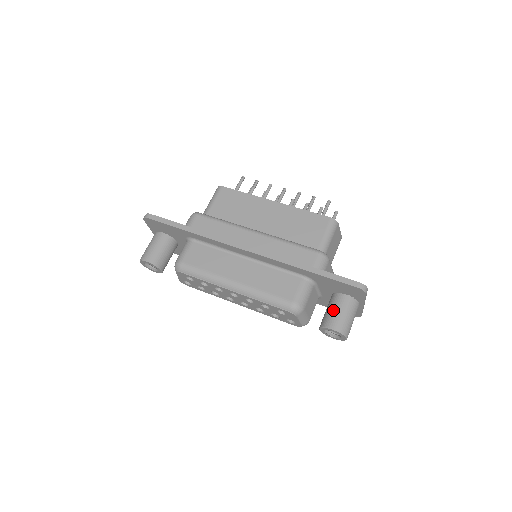
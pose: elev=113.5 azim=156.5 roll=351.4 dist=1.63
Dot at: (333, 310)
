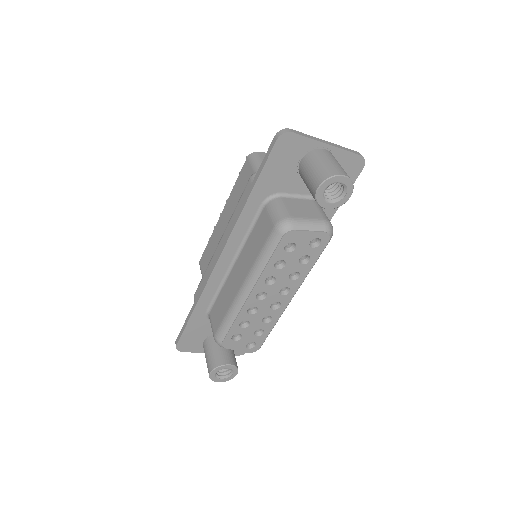
Dot at: (306, 182)
